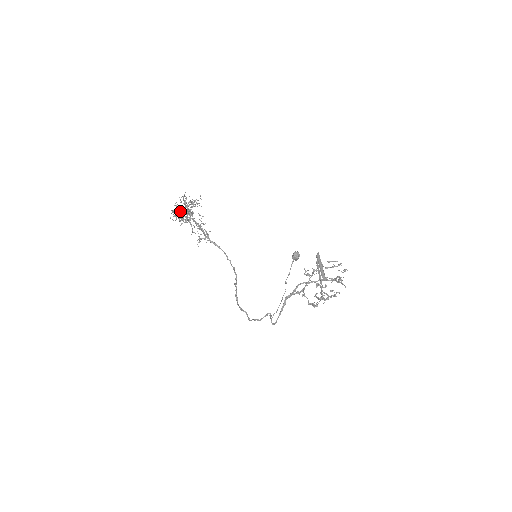
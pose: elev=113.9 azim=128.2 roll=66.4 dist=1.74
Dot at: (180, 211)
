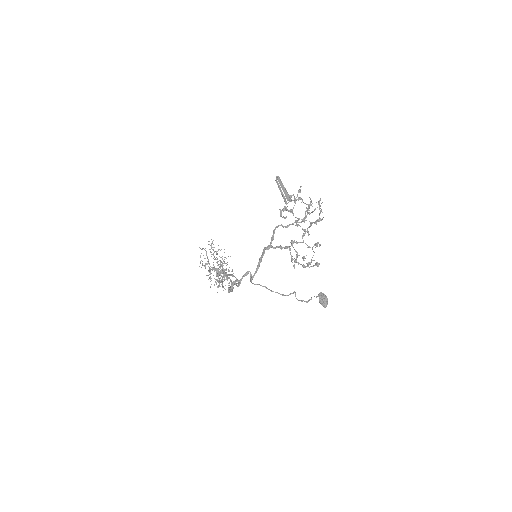
Dot at: (212, 267)
